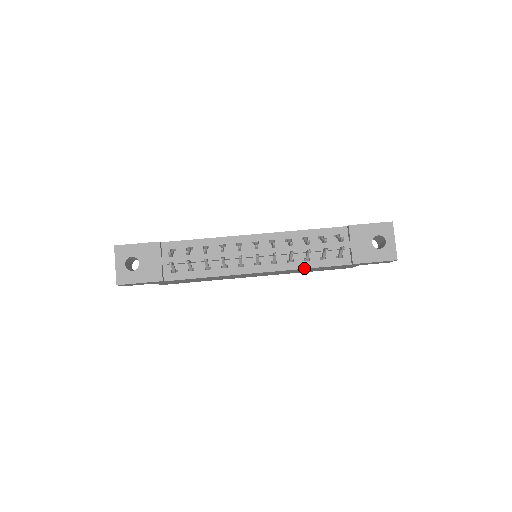
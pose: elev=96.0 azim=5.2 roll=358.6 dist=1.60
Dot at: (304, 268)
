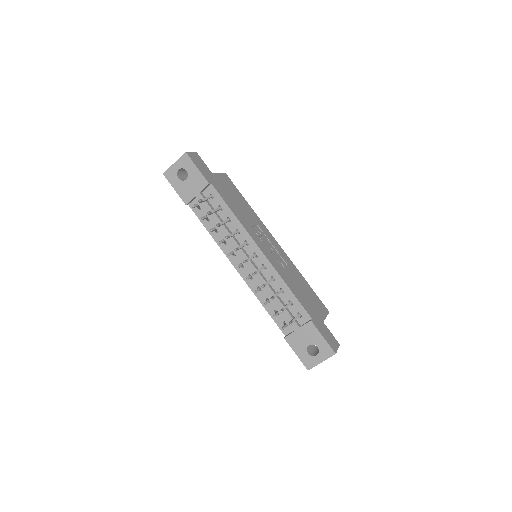
Dot at: (261, 302)
